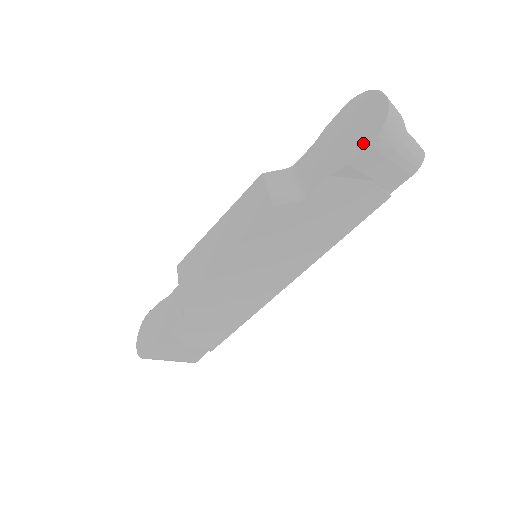
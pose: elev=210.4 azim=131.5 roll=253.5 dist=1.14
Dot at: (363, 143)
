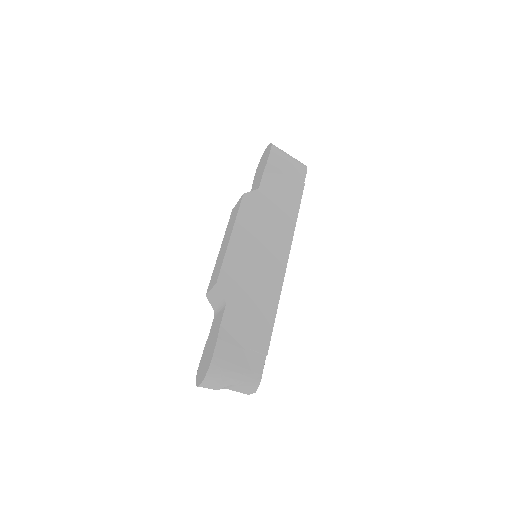
Dot at: (268, 154)
